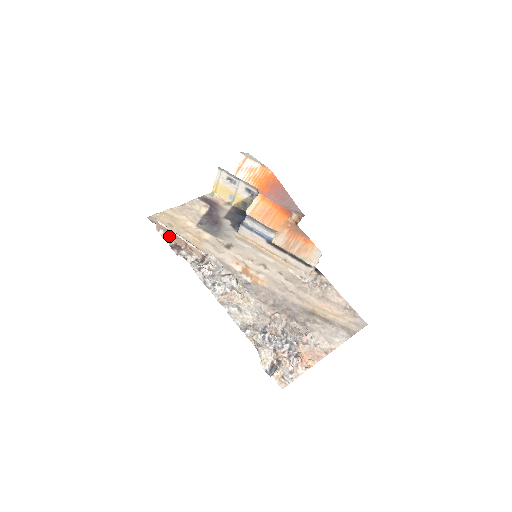
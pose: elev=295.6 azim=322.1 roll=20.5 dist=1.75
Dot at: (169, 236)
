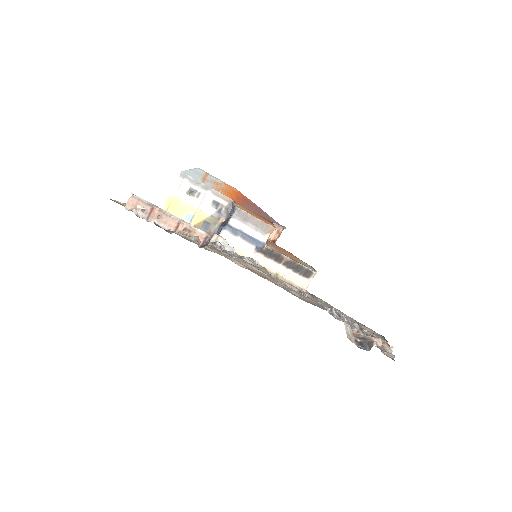
Dot at: (149, 216)
